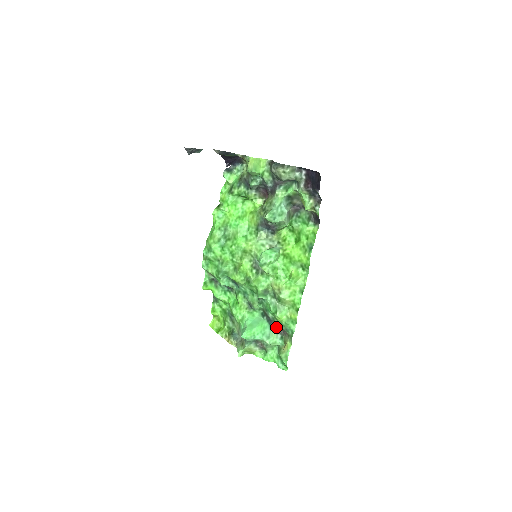
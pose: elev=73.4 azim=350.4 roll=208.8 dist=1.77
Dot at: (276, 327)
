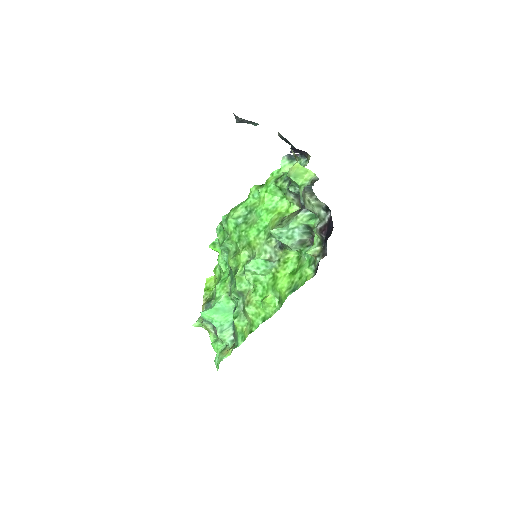
Dot at: occluded
